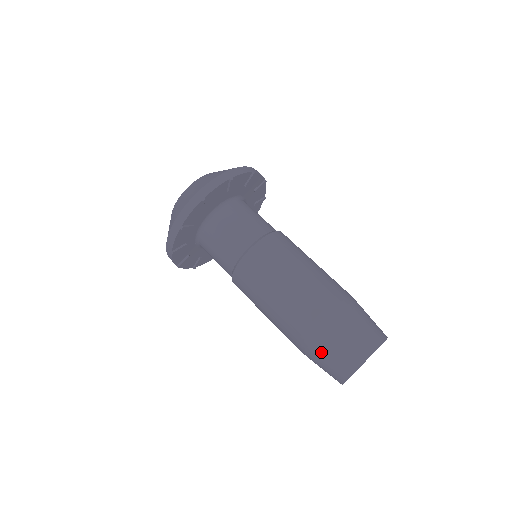
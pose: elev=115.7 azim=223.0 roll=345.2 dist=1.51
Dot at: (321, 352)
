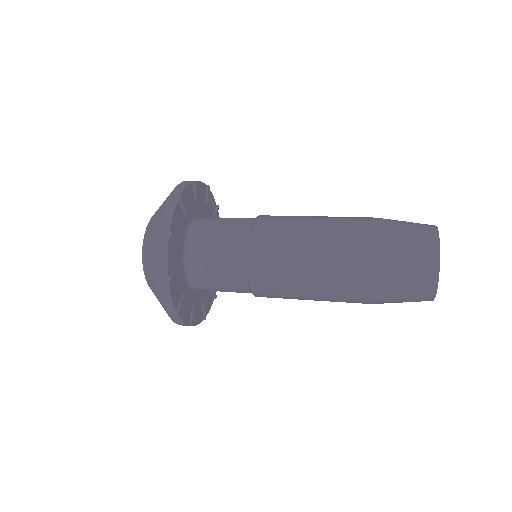
Dot at: (393, 284)
